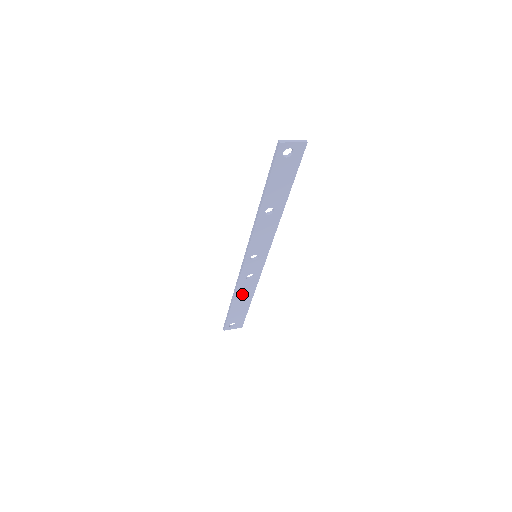
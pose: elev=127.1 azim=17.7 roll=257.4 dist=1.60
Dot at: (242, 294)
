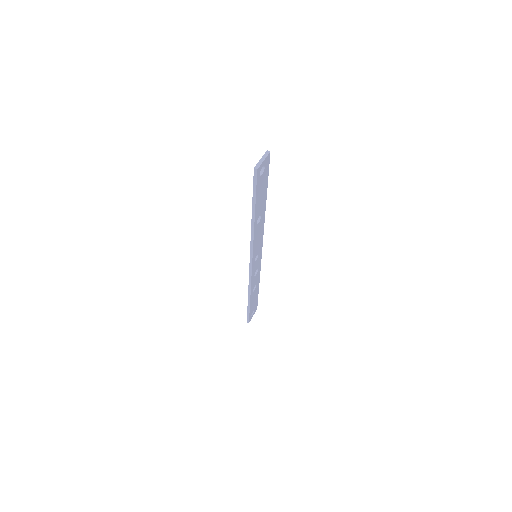
Dot at: occluded
